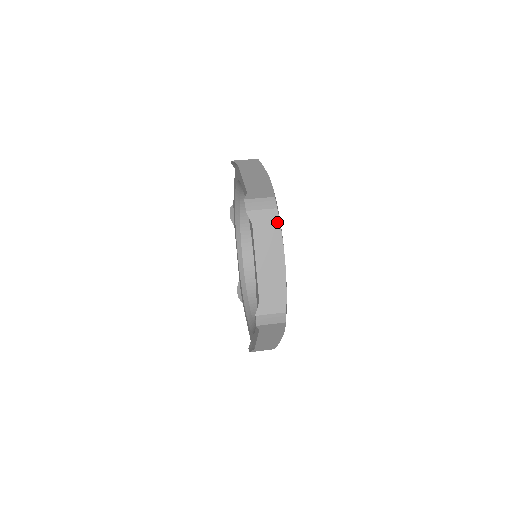
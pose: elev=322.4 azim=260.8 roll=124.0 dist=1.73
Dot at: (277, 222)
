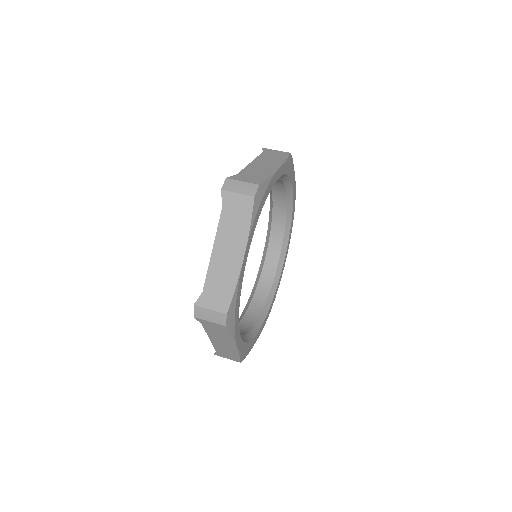
Dot at: (227, 331)
